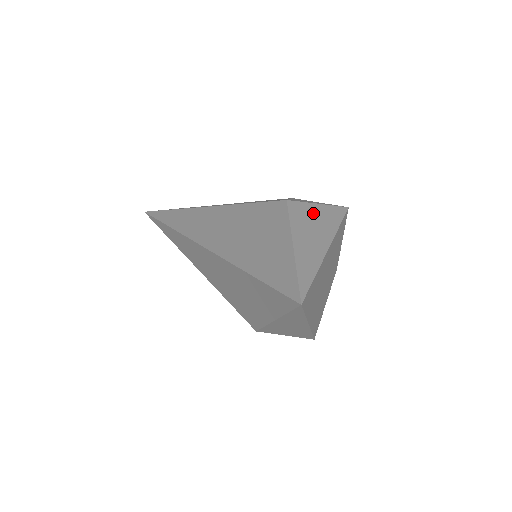
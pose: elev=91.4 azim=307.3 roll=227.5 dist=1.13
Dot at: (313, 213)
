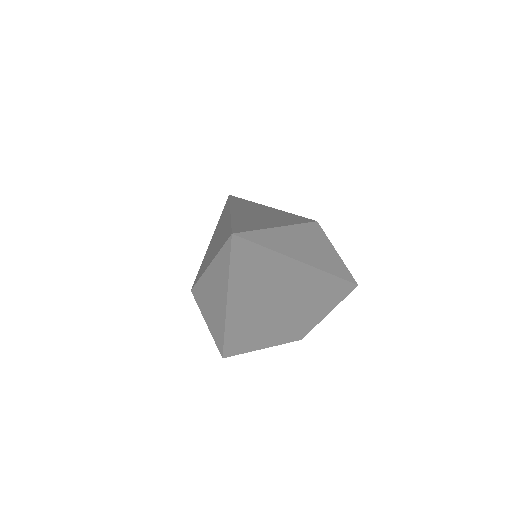
Dot at: (325, 247)
